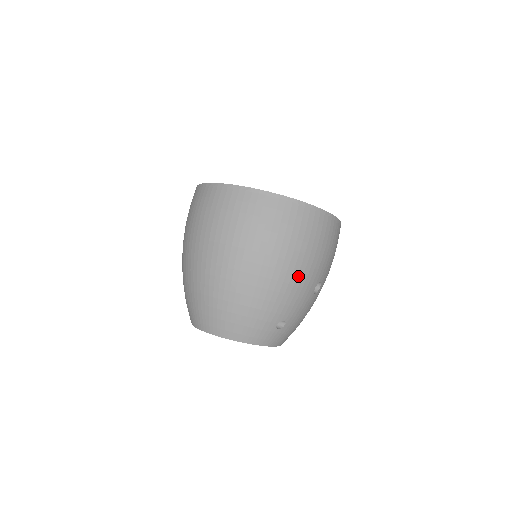
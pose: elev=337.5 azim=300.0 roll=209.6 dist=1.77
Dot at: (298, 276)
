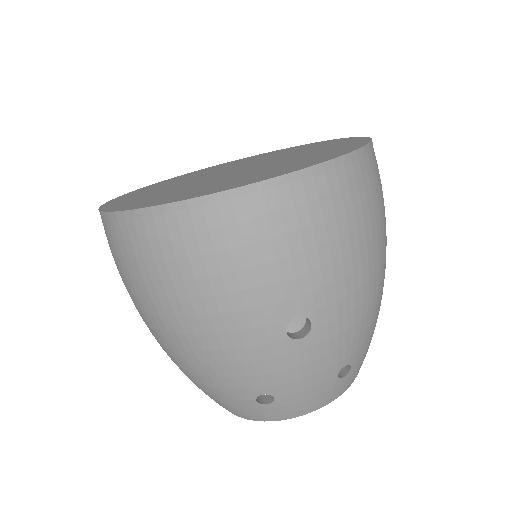
Dot at: (219, 335)
